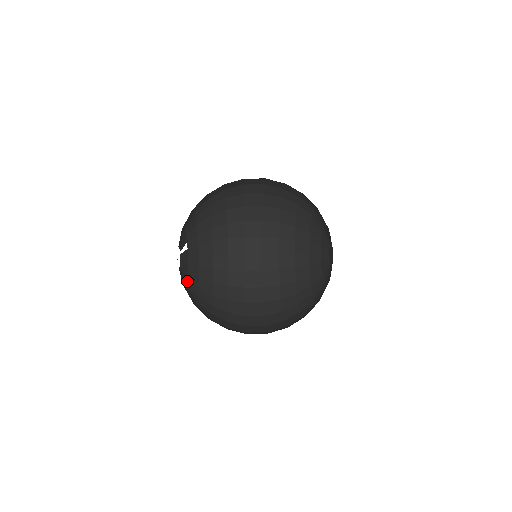
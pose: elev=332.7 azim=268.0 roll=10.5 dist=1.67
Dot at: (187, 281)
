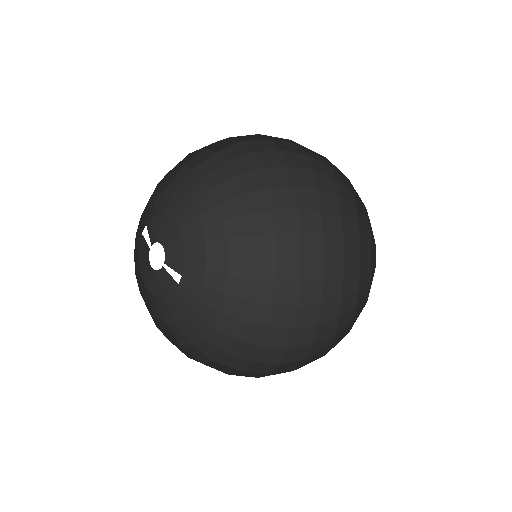
Dot at: (152, 295)
